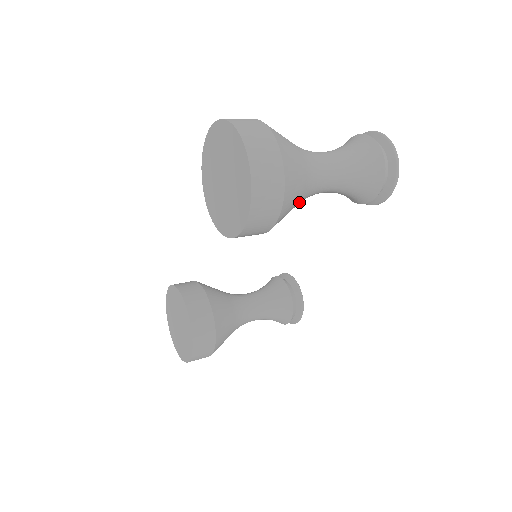
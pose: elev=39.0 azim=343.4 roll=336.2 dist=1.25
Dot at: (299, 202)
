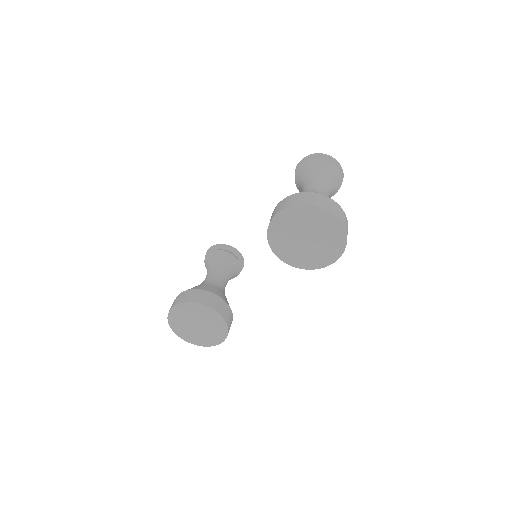
Dot at: occluded
